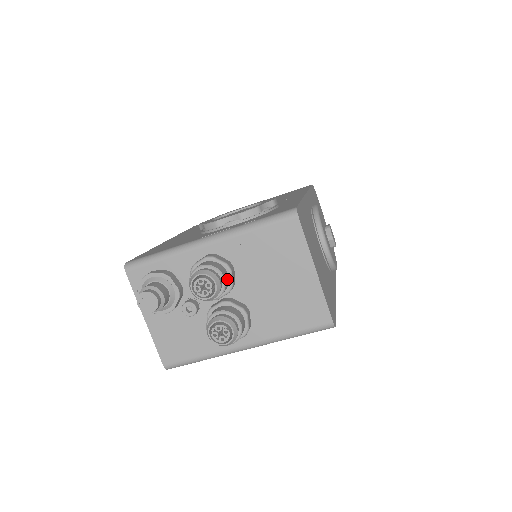
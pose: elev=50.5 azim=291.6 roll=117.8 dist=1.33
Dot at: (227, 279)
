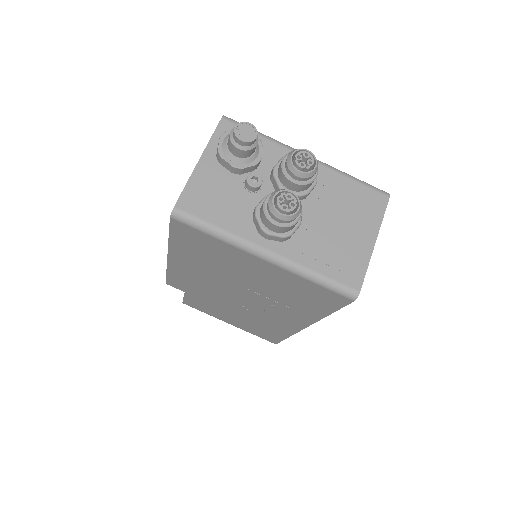
Dot at: (313, 182)
